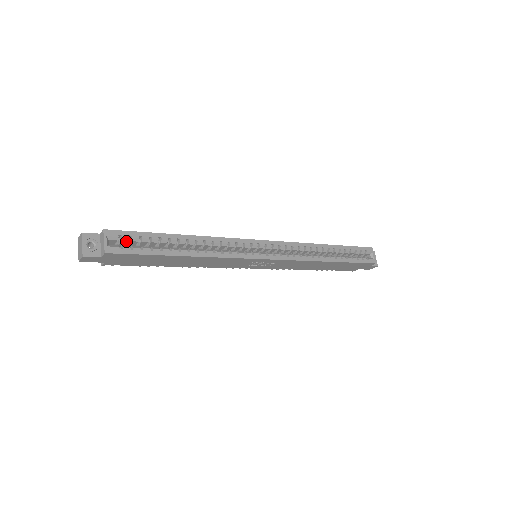
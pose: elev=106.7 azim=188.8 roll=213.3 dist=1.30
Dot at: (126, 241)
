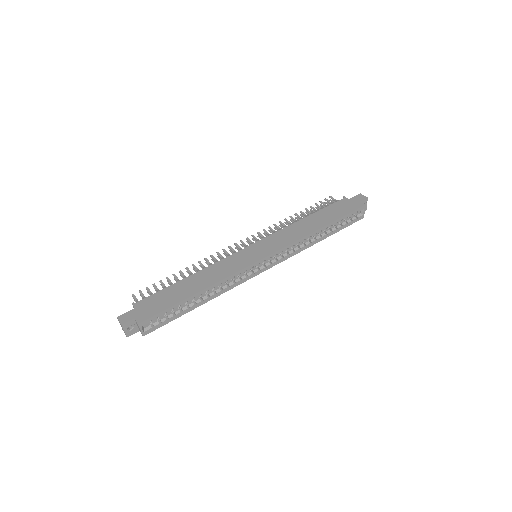
Dot at: (155, 318)
